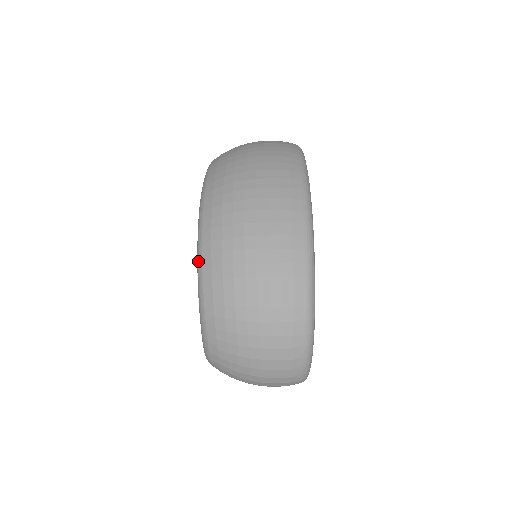
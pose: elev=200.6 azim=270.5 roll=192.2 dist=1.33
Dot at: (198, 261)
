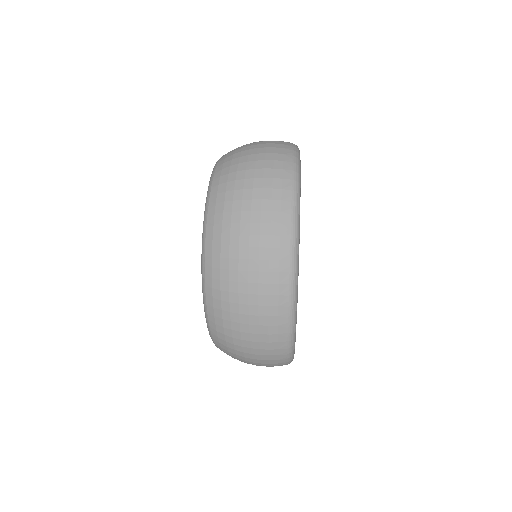
Dot at: (205, 312)
